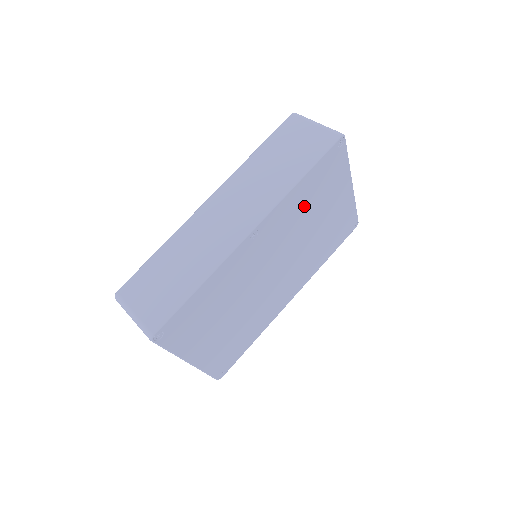
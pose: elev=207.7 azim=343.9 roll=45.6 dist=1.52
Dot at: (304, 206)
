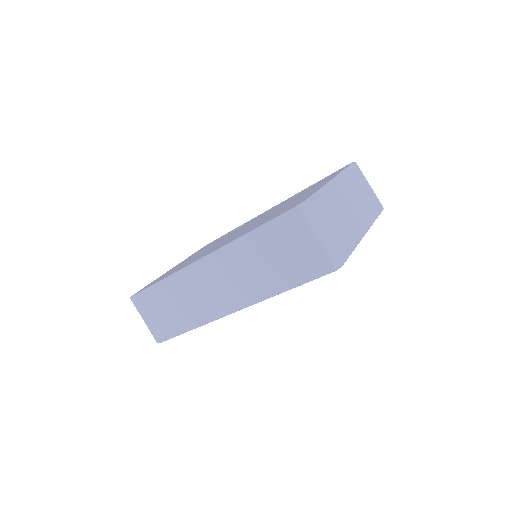
Dot at: occluded
